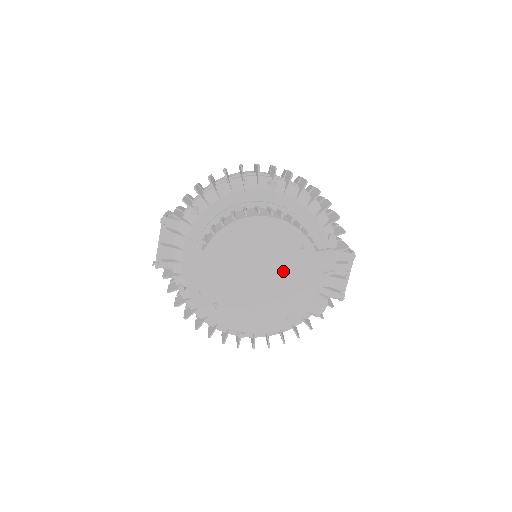
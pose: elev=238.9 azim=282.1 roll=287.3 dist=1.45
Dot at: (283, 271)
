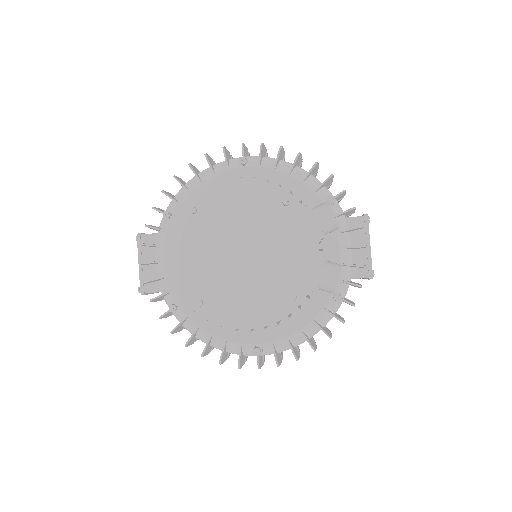
Dot at: (269, 239)
